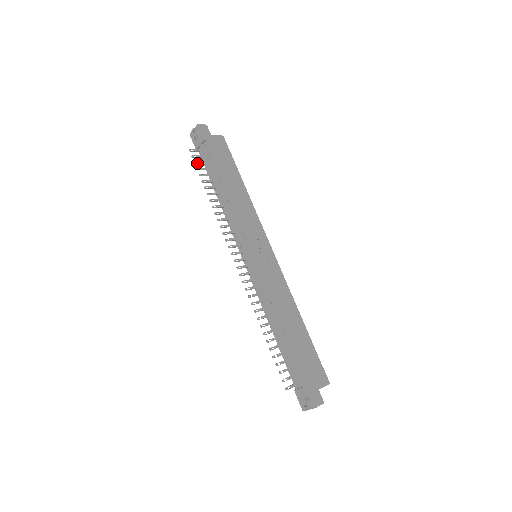
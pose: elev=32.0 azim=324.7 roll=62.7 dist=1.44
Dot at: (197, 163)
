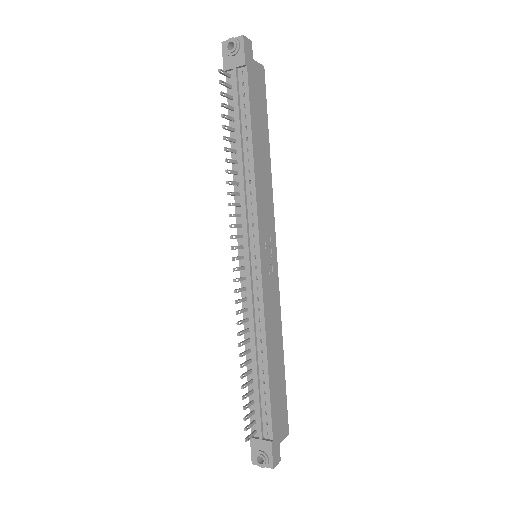
Dot at: (223, 95)
